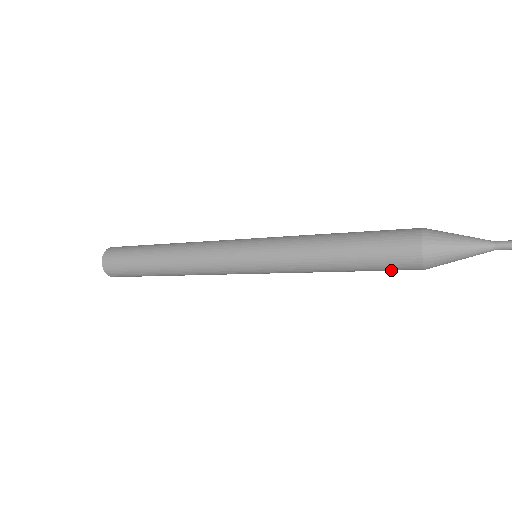
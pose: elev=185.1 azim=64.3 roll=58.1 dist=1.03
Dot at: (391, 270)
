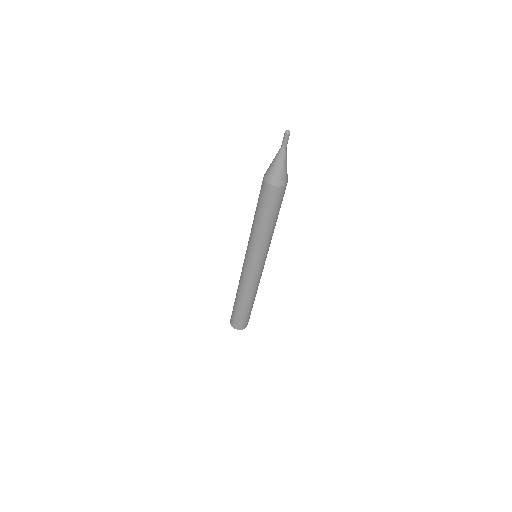
Dot at: (279, 201)
